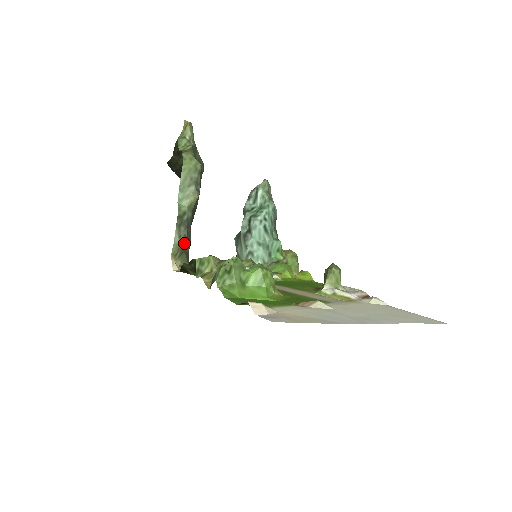
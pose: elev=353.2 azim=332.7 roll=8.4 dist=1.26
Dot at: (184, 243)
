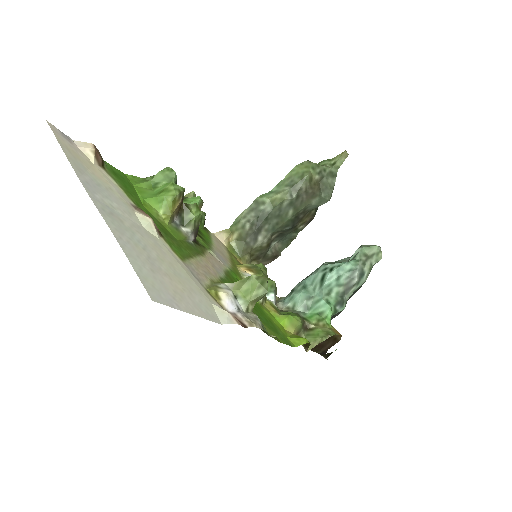
Dot at: (245, 228)
